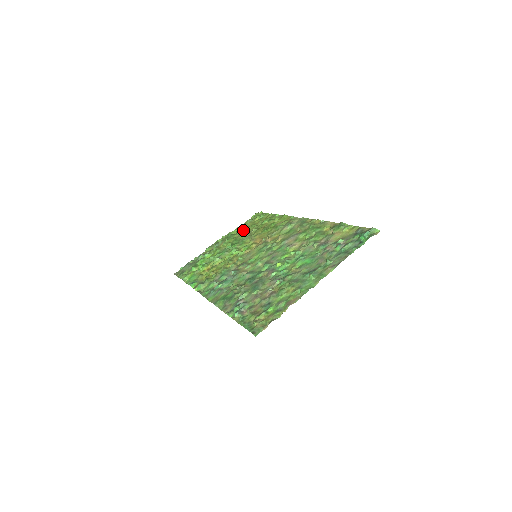
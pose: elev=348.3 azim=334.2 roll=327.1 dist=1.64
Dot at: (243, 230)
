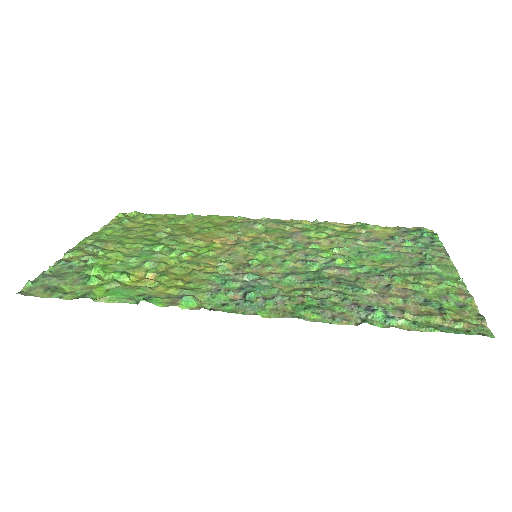
Dot at: (134, 230)
